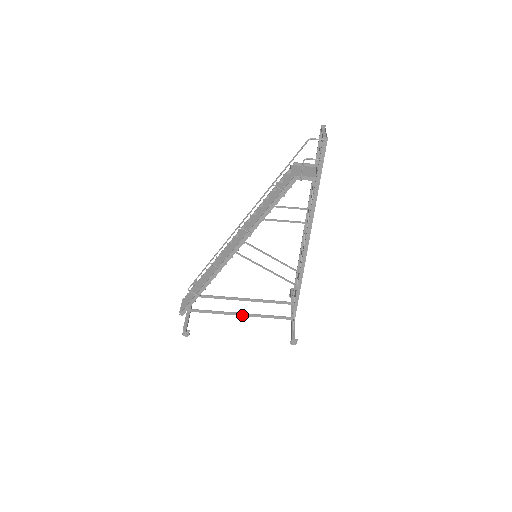
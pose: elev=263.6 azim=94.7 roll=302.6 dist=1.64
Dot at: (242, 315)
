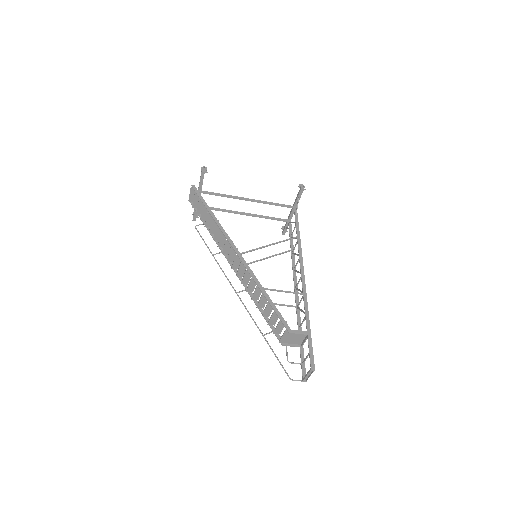
Dot at: (245, 214)
